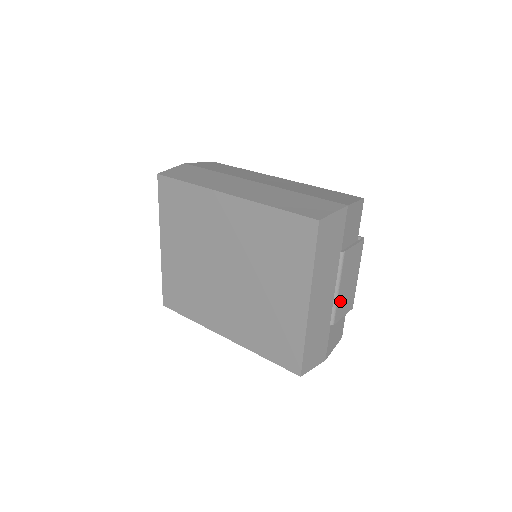
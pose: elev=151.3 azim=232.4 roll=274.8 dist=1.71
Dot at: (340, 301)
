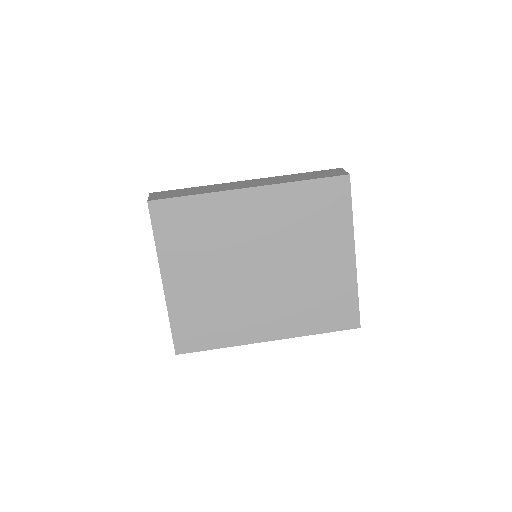
Dot at: occluded
